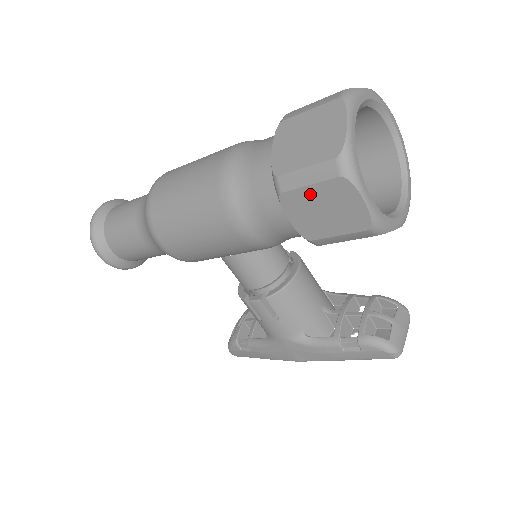
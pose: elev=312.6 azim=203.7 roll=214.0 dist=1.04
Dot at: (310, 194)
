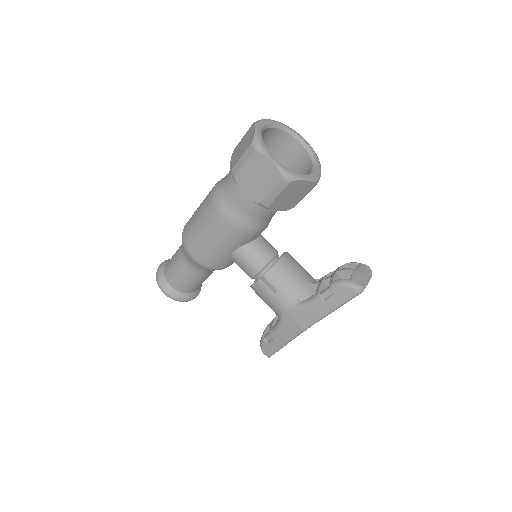
Dot at: (247, 170)
